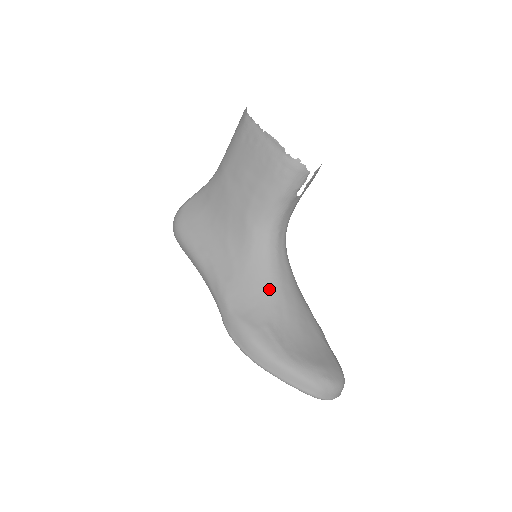
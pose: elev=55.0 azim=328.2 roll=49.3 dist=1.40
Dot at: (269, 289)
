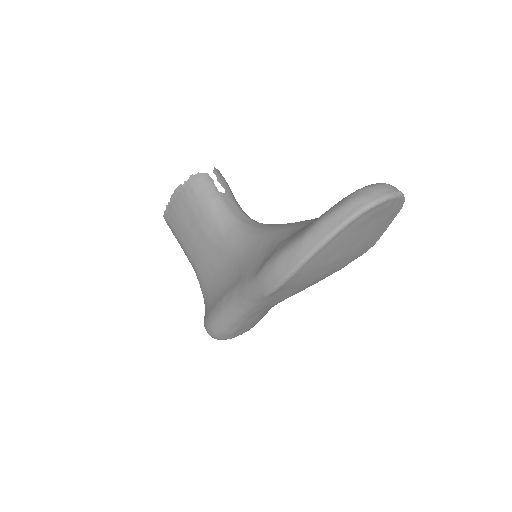
Dot at: (266, 239)
